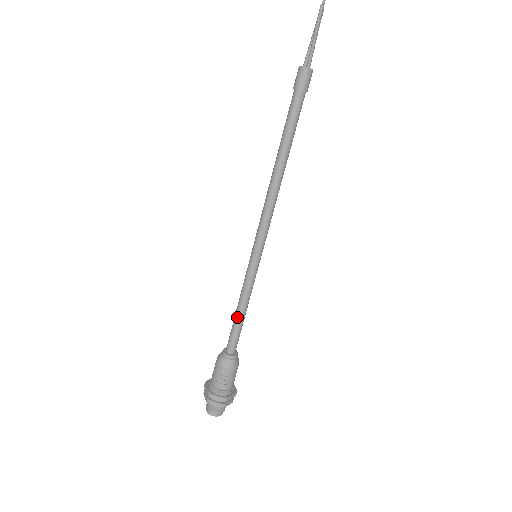
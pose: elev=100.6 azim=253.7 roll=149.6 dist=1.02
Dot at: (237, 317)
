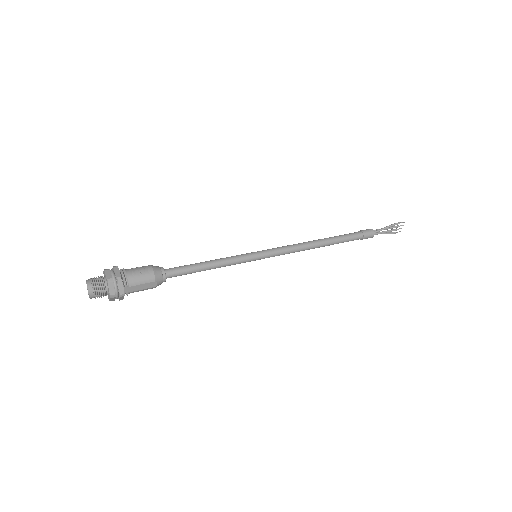
Dot at: (202, 262)
